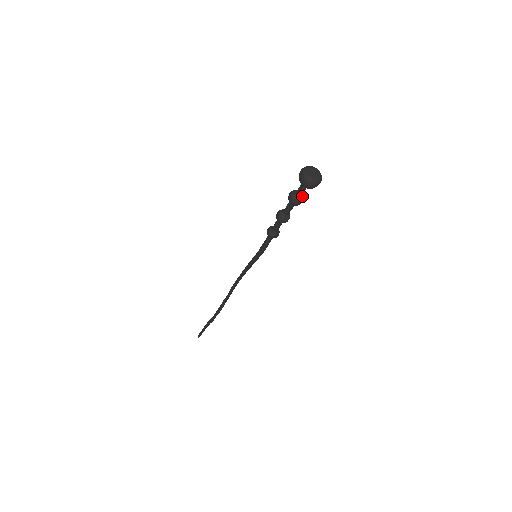
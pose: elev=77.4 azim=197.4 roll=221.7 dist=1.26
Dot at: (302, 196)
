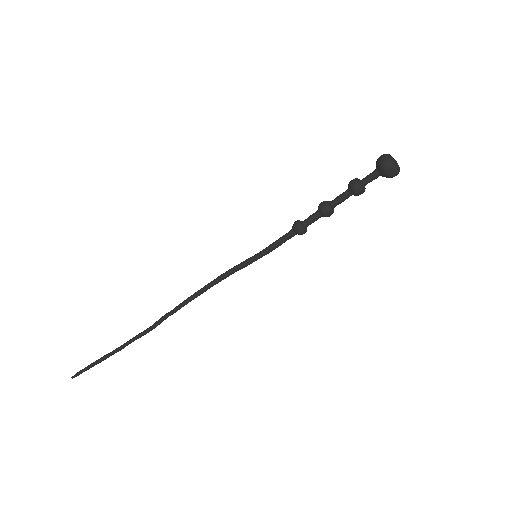
Dot at: occluded
